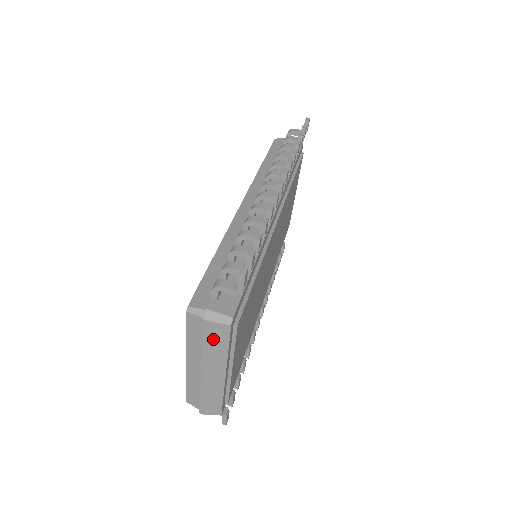
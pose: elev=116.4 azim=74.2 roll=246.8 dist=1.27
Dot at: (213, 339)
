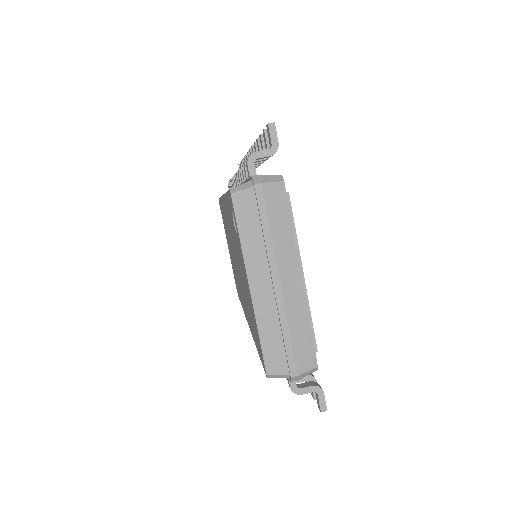
Dot at: (272, 212)
